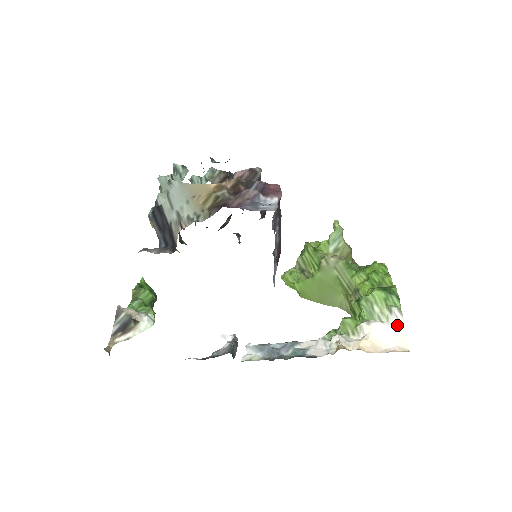
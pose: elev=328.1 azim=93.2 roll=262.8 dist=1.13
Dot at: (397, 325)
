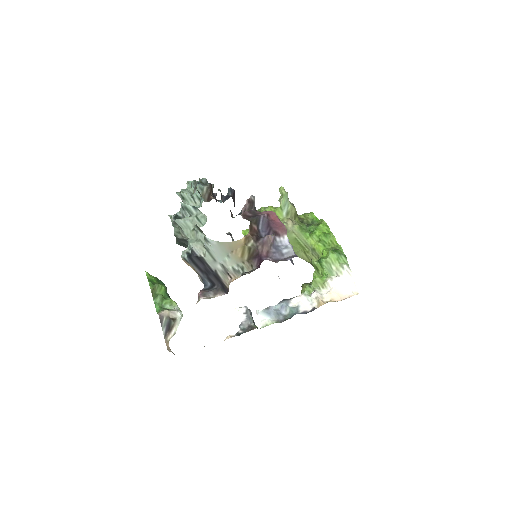
Dot at: (349, 277)
